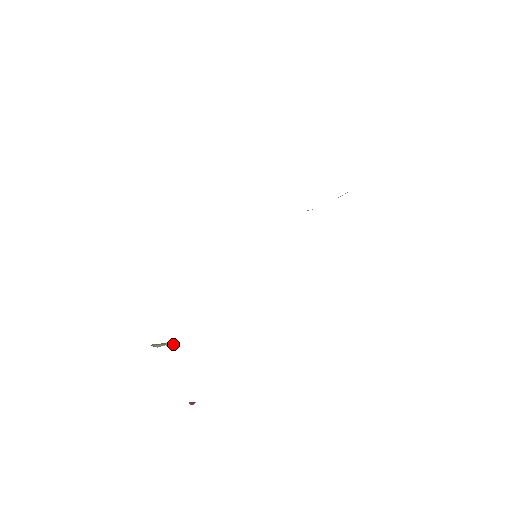
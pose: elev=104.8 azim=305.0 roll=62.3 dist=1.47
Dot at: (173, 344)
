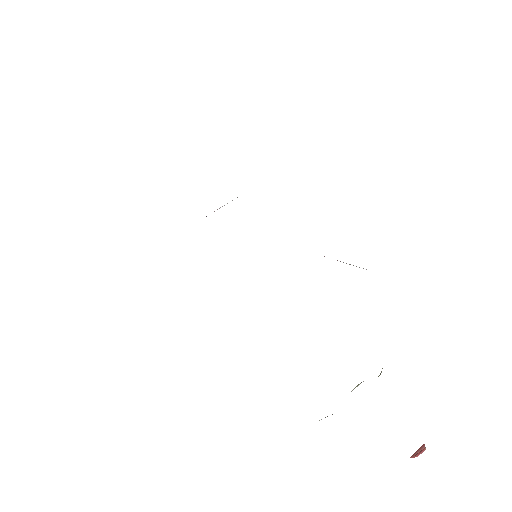
Dot at: occluded
